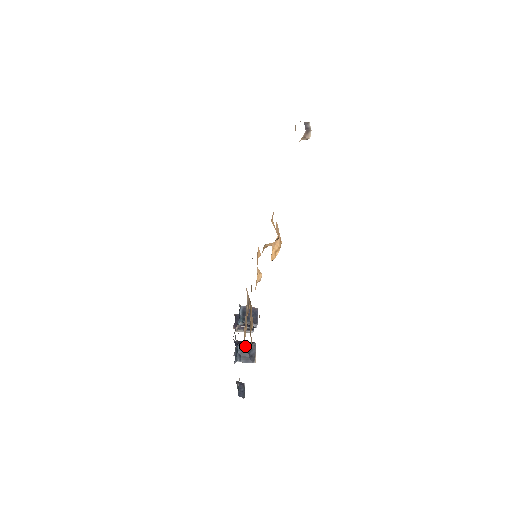
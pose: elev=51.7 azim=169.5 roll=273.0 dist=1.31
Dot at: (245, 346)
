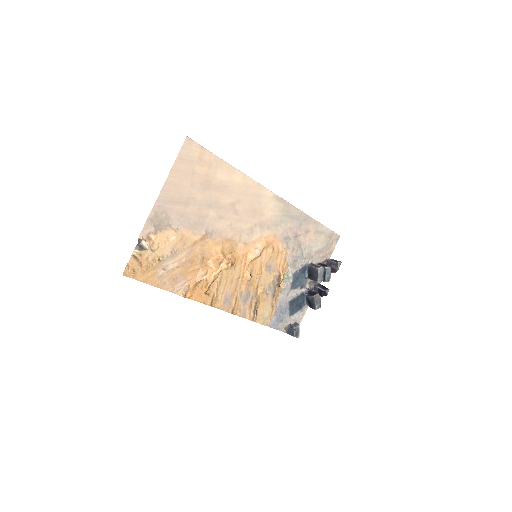
Dot at: (308, 297)
